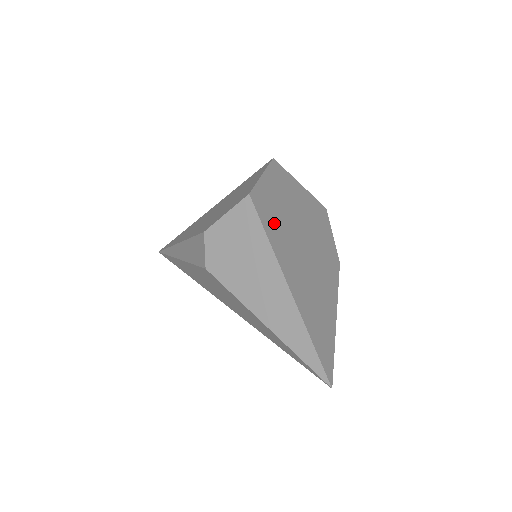
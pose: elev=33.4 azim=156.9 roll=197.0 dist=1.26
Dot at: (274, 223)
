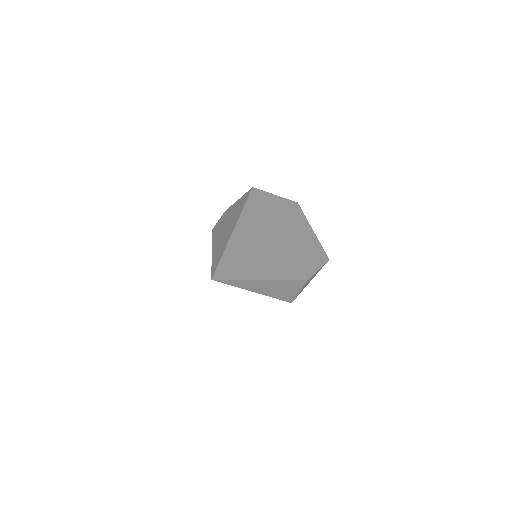
Dot at: (259, 209)
